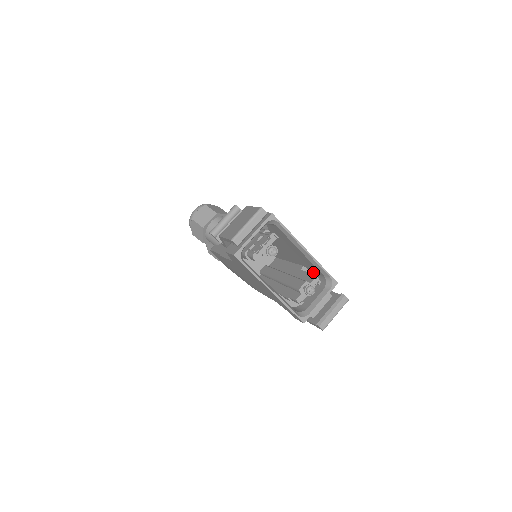
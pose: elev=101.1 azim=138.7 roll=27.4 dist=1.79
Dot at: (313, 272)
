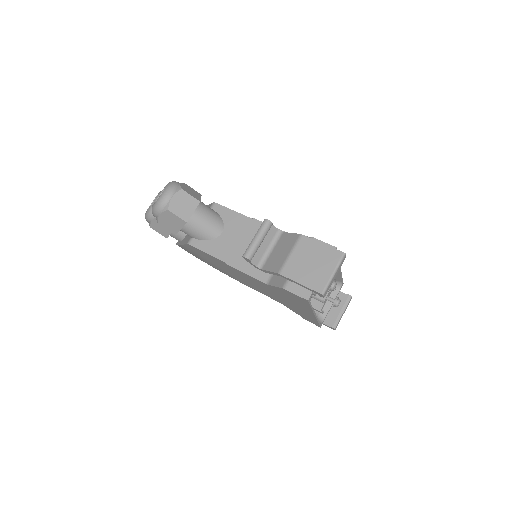
Dot at: occluded
